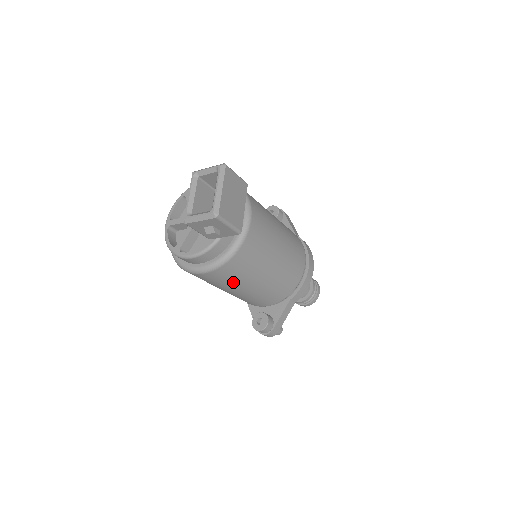
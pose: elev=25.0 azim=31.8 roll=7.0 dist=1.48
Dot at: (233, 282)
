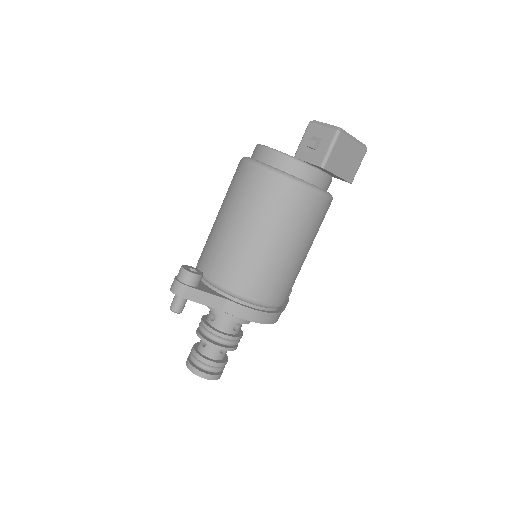
Dot at: (248, 204)
